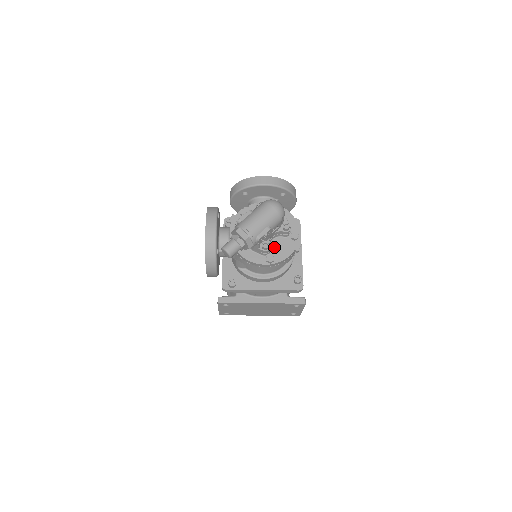
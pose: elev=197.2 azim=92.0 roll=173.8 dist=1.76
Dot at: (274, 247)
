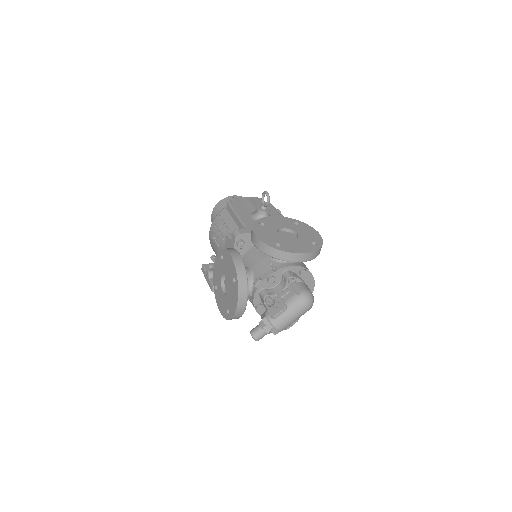
Dot at: occluded
